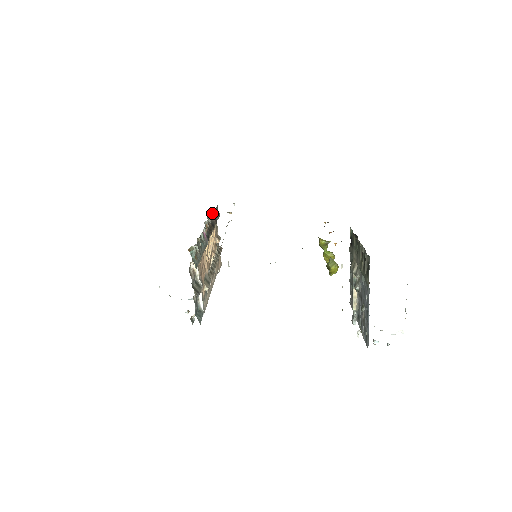
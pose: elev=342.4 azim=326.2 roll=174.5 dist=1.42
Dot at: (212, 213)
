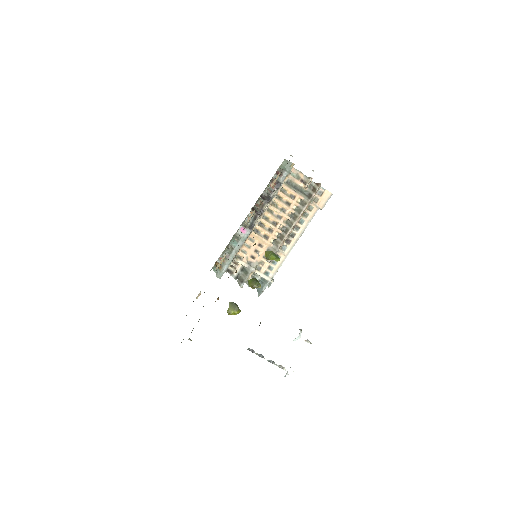
Dot at: (272, 180)
